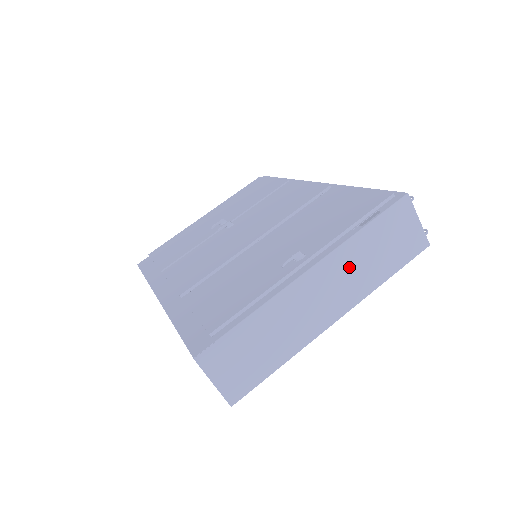
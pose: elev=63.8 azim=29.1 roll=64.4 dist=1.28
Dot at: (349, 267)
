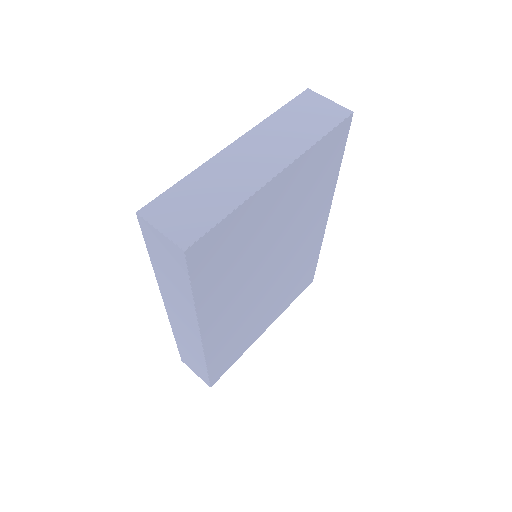
Dot at: (274, 136)
